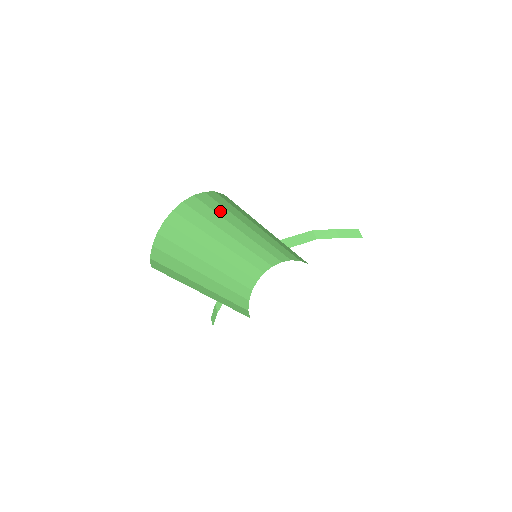
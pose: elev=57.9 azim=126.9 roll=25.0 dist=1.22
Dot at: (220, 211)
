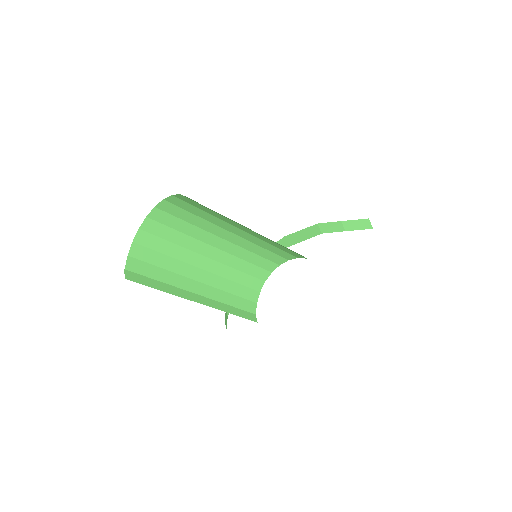
Dot at: (198, 213)
